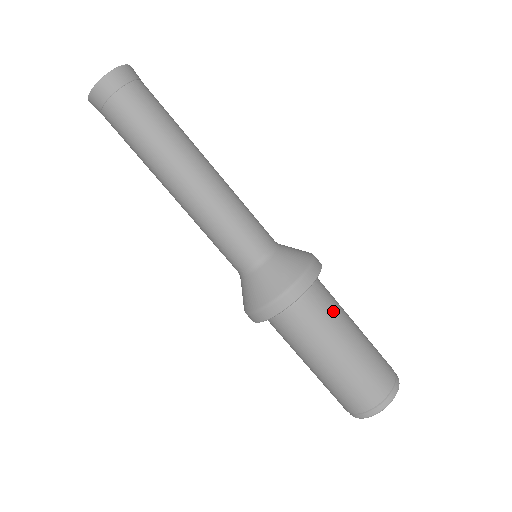
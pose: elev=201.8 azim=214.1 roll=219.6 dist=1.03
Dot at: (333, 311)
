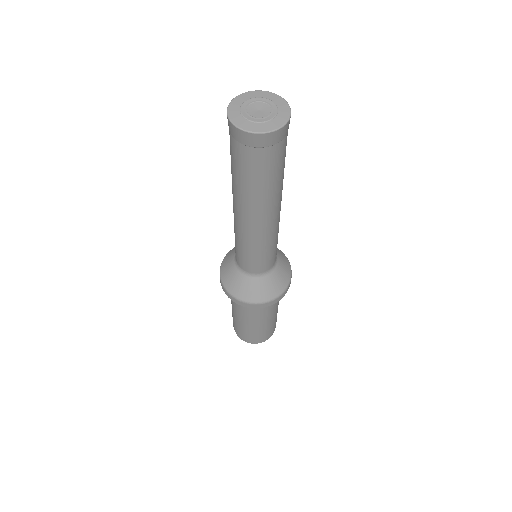
Dot at: occluded
